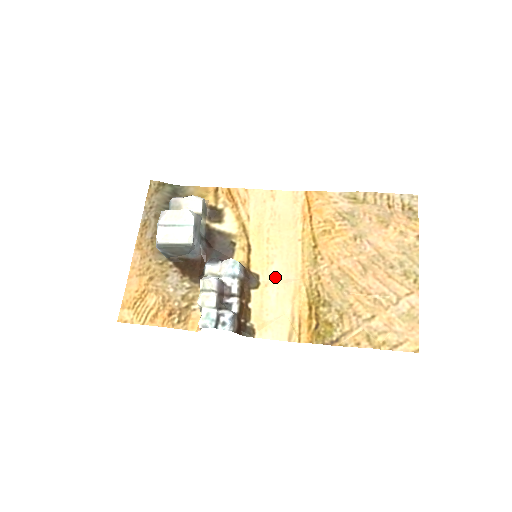
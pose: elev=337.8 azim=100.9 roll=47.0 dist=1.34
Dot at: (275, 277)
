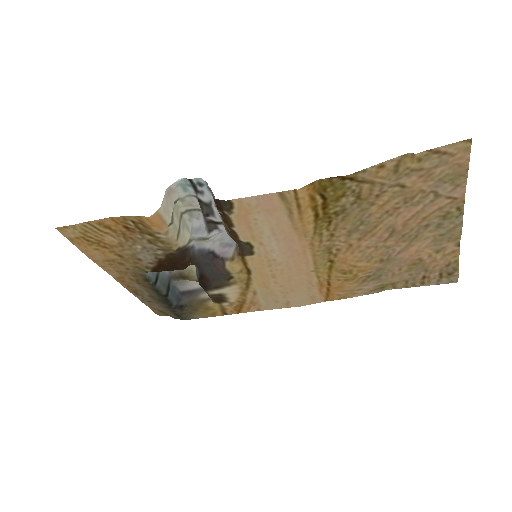
Dot at: (275, 249)
